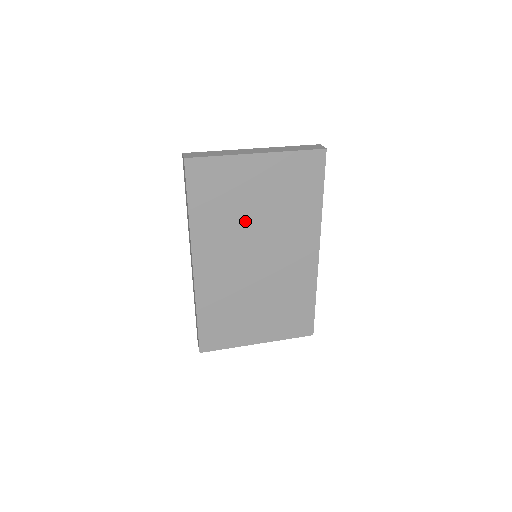
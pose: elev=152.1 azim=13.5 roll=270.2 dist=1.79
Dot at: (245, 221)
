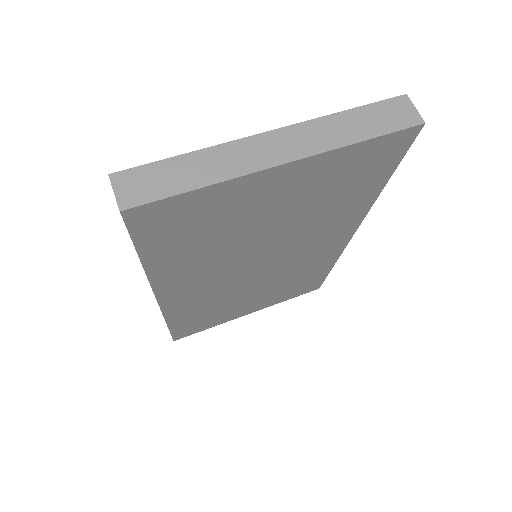
Dot at: (245, 242)
